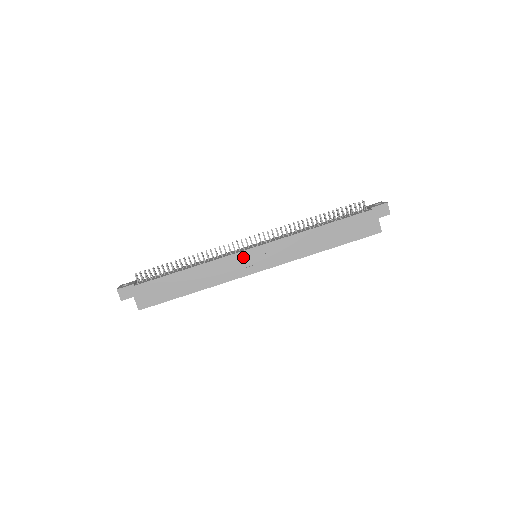
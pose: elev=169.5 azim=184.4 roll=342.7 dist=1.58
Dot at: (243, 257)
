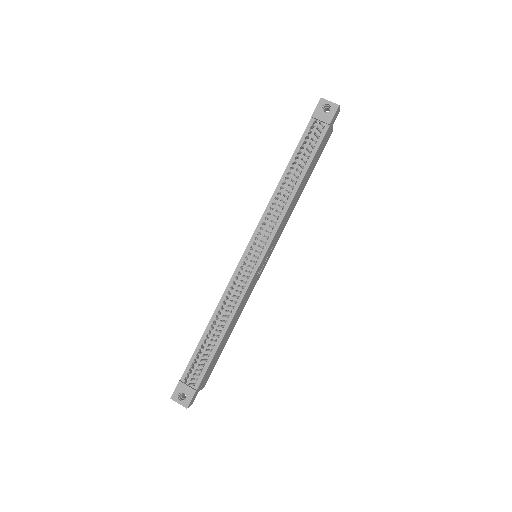
Dot at: (257, 274)
